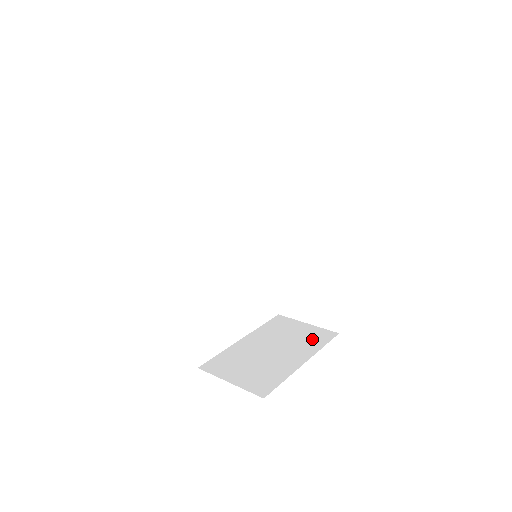
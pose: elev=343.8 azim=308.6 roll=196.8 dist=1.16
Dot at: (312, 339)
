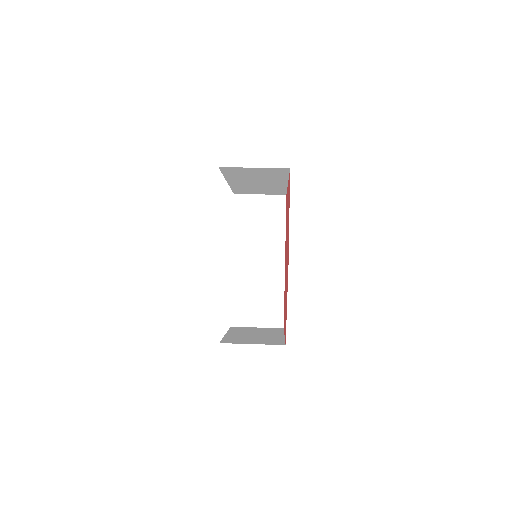
Dot at: (272, 330)
